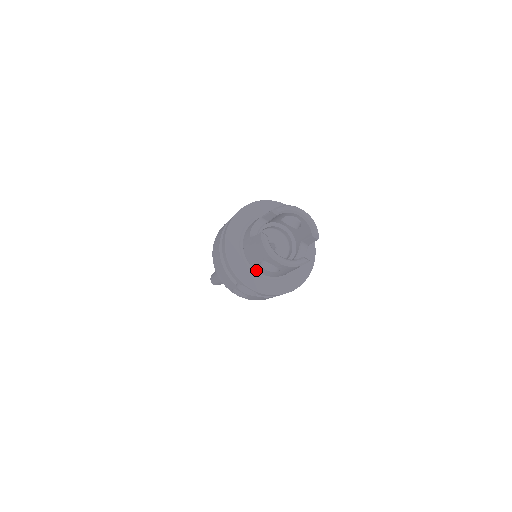
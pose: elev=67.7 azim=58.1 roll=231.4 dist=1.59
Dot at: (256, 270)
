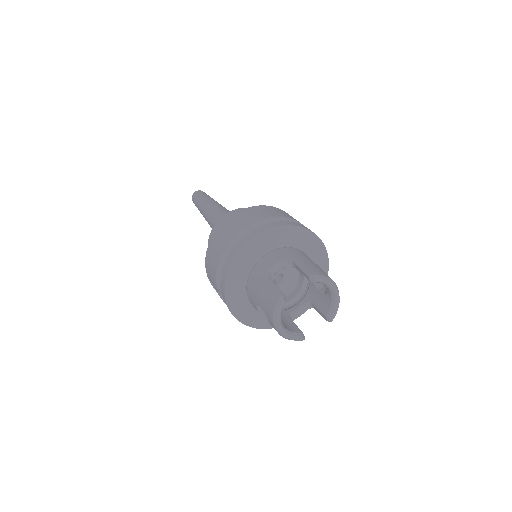
Dot at: (248, 297)
